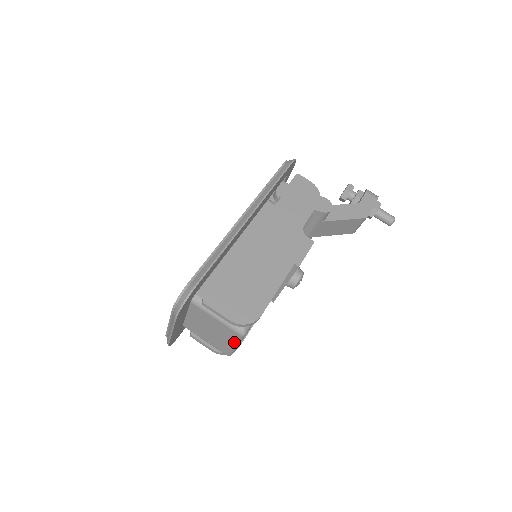
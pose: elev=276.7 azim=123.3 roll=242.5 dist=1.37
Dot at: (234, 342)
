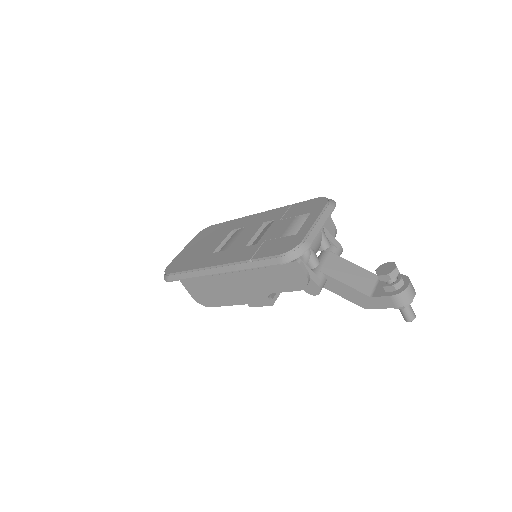
Dot at: occluded
